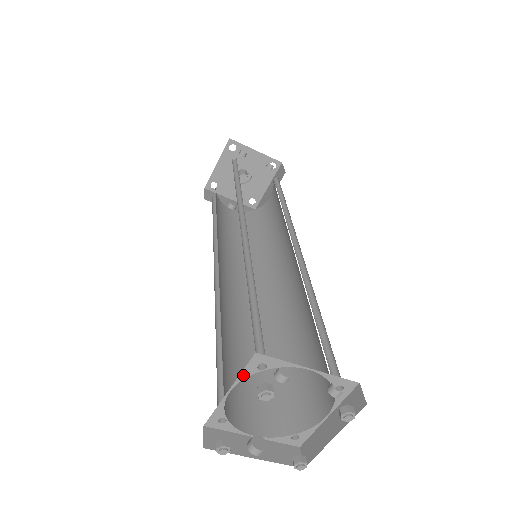
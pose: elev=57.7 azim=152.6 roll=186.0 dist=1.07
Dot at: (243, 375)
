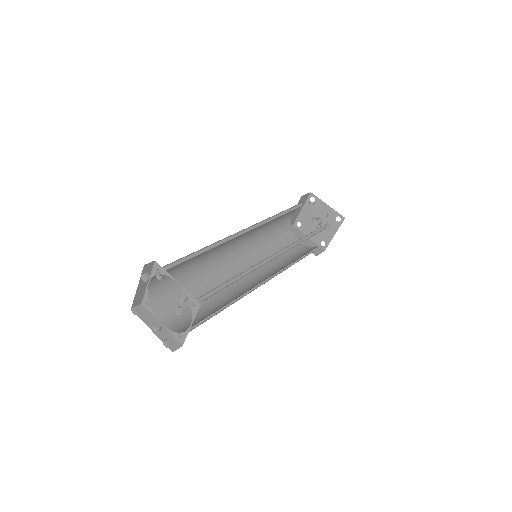
Dot at: (152, 274)
